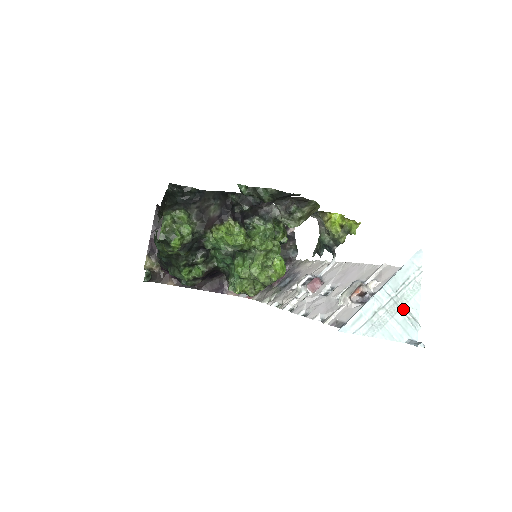
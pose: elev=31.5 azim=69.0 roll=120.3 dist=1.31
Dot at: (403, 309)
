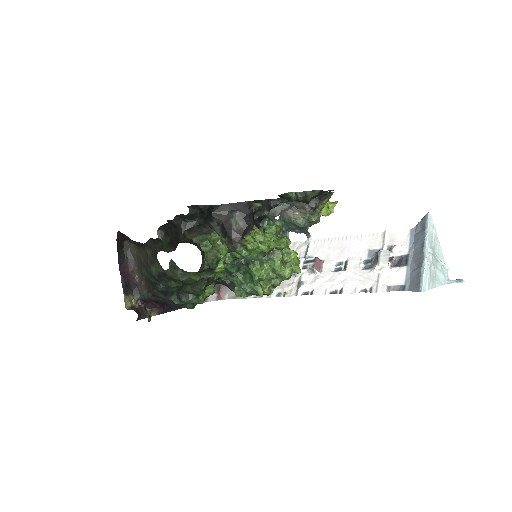
Dot at: (439, 260)
